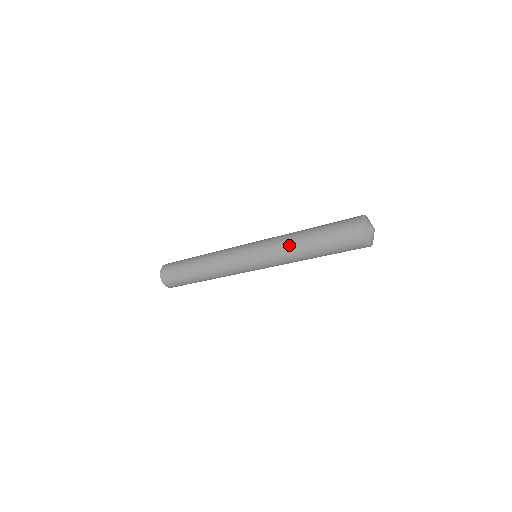
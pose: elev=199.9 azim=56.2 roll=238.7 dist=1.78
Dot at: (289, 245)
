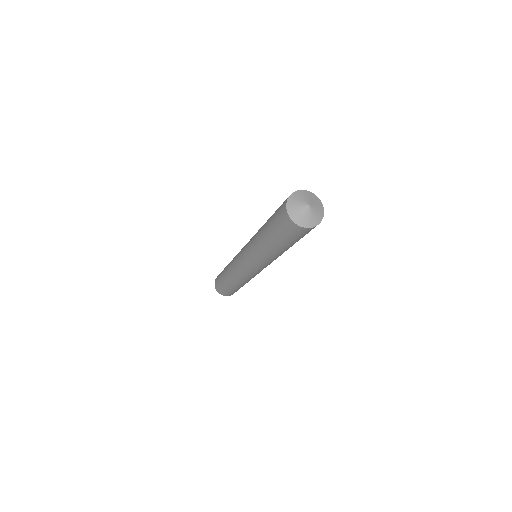
Dot at: (256, 235)
